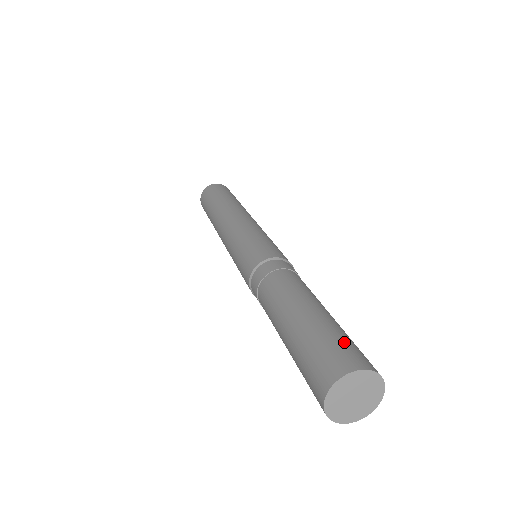
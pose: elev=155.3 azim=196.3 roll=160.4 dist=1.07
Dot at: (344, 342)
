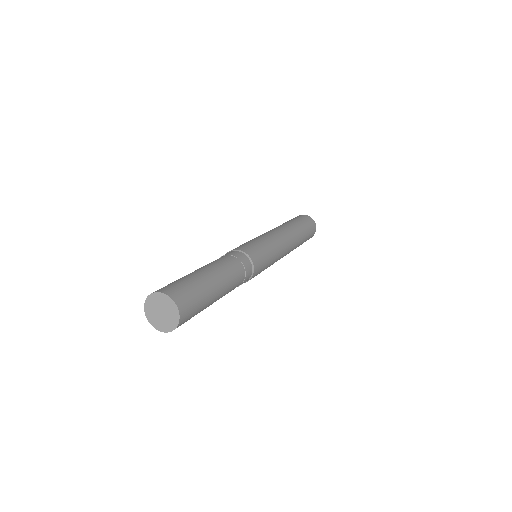
Dot at: (177, 283)
